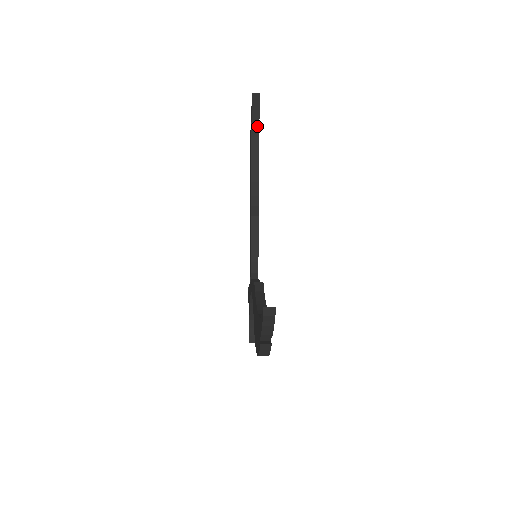
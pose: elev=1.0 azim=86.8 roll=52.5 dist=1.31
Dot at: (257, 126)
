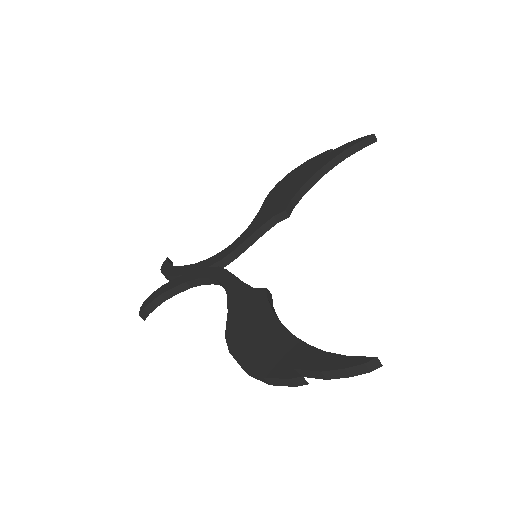
Dot at: (344, 157)
